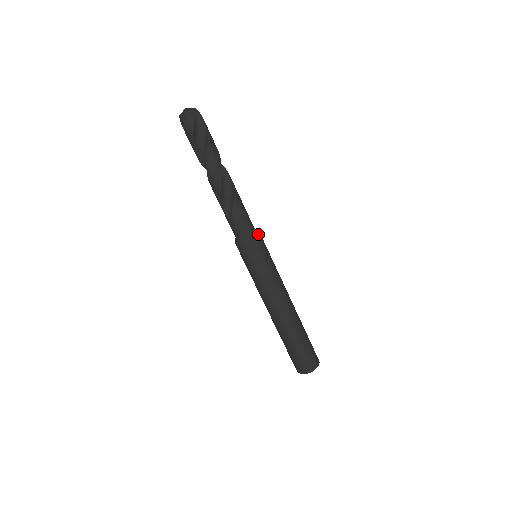
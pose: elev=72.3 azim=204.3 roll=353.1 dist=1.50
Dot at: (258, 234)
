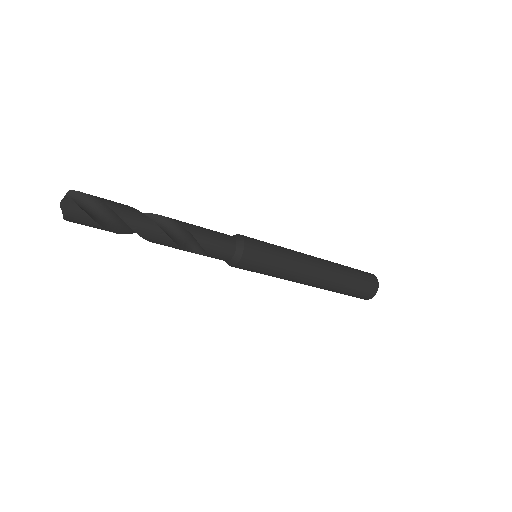
Dot at: (243, 241)
